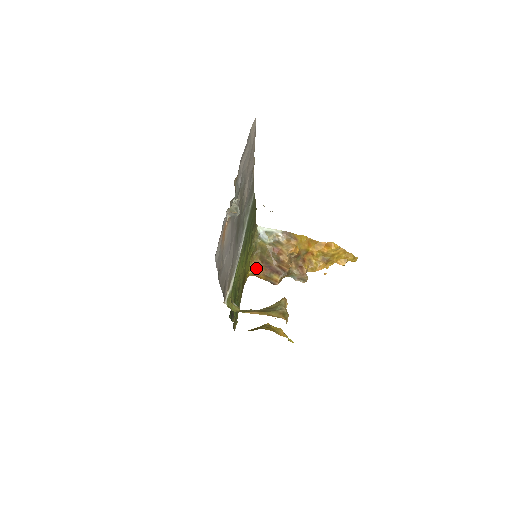
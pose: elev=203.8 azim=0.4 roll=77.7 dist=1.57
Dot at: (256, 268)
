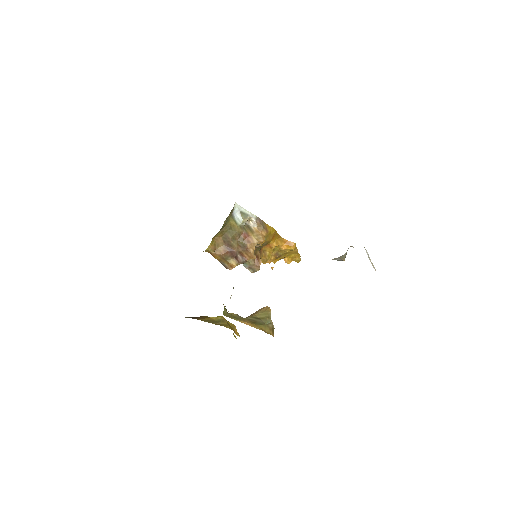
Dot at: (215, 246)
